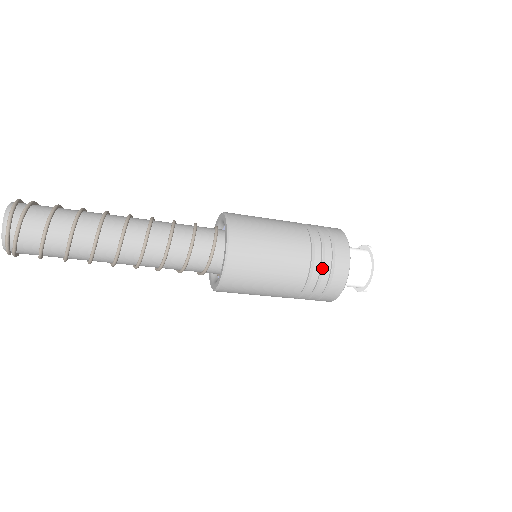
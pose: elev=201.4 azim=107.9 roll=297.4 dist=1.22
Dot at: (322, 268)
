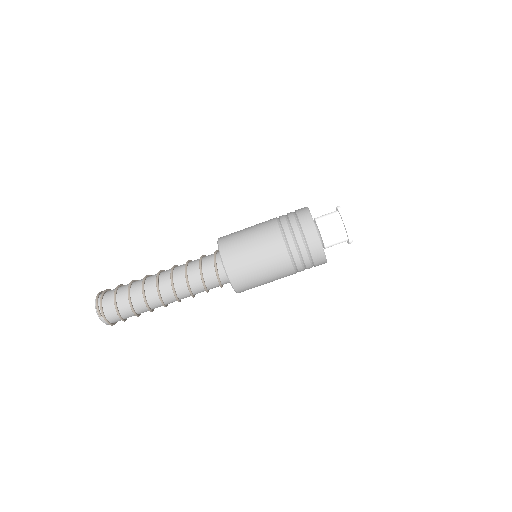
Dot at: (288, 220)
